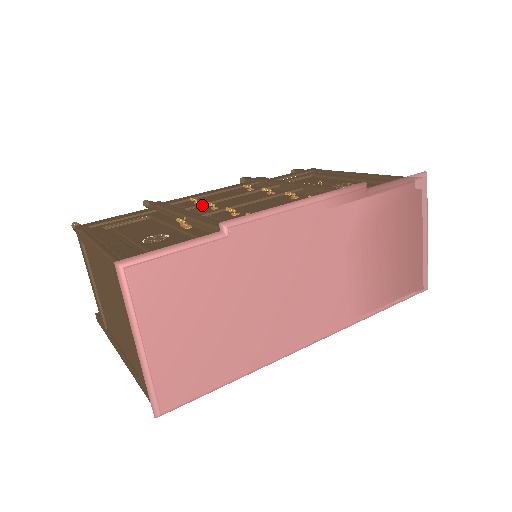
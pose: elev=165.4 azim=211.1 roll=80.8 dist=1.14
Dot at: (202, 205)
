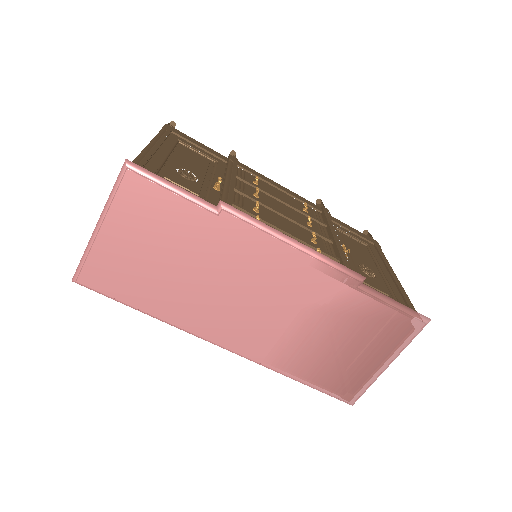
Dot at: (254, 187)
